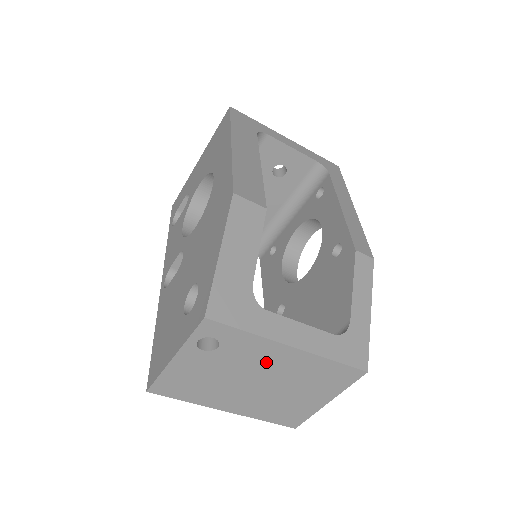
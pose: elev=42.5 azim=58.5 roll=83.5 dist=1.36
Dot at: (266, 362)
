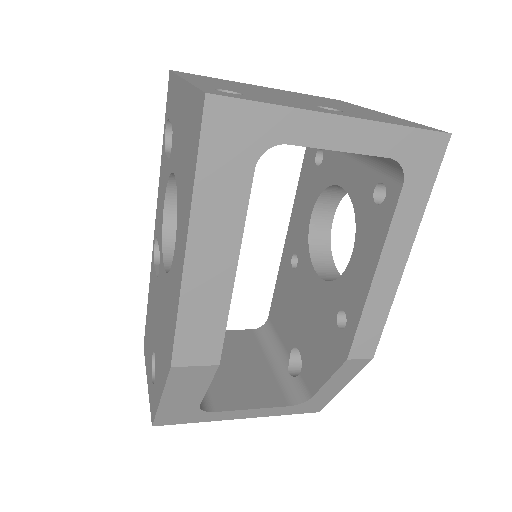
Dot at: occluded
